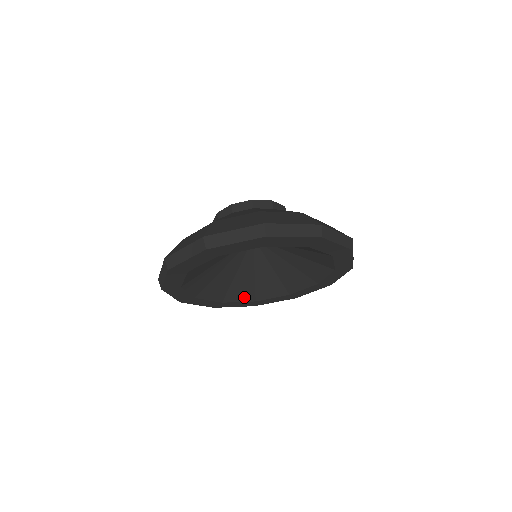
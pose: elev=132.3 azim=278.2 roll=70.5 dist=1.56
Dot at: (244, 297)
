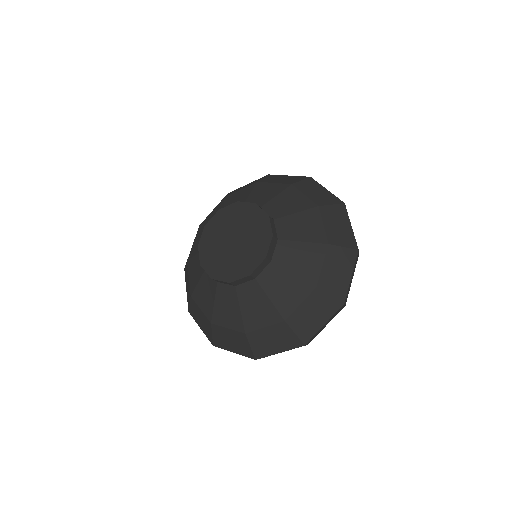
Dot at: occluded
